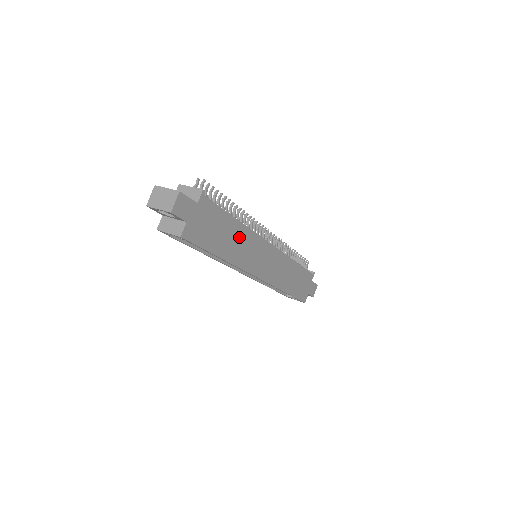
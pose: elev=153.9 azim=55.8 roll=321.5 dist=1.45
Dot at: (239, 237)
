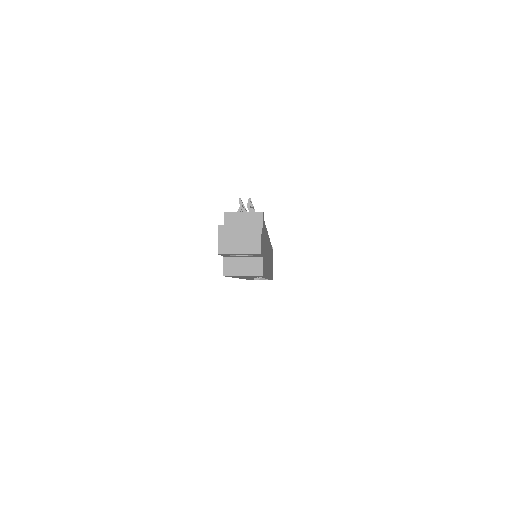
Dot at: (267, 246)
